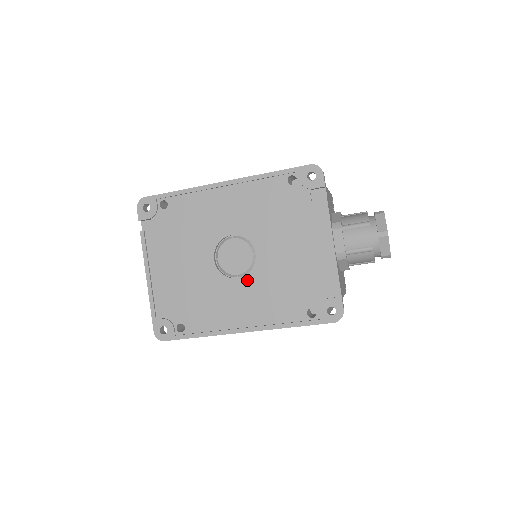
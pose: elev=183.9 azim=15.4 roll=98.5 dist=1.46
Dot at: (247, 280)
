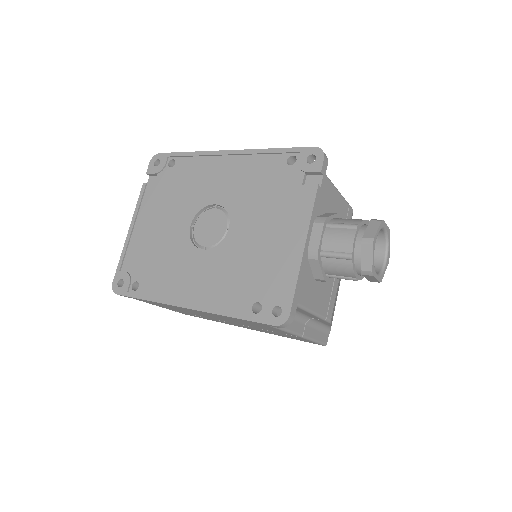
Dot at: (210, 254)
